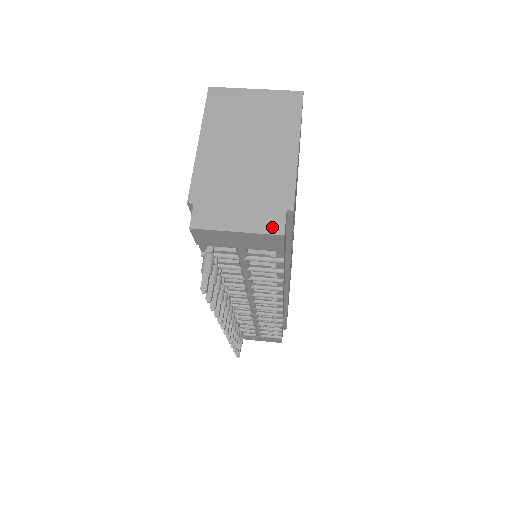
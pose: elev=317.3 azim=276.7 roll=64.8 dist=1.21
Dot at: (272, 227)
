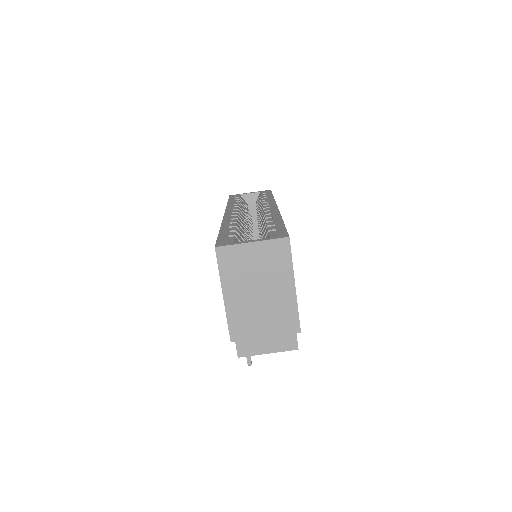
Dot at: (290, 346)
